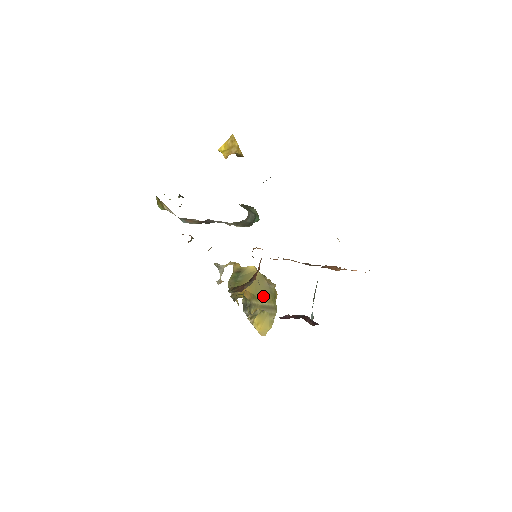
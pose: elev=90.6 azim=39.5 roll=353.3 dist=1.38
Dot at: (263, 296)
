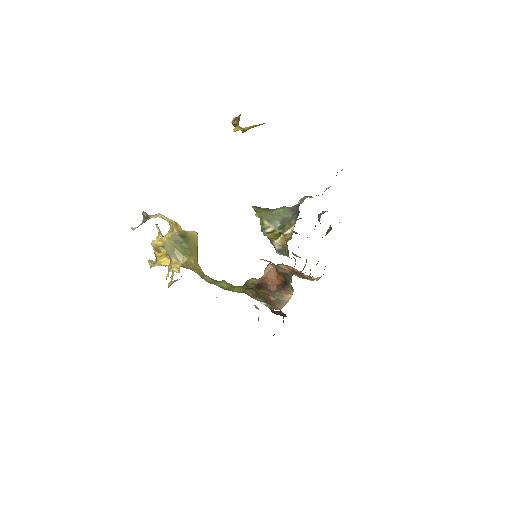
Dot at: occluded
